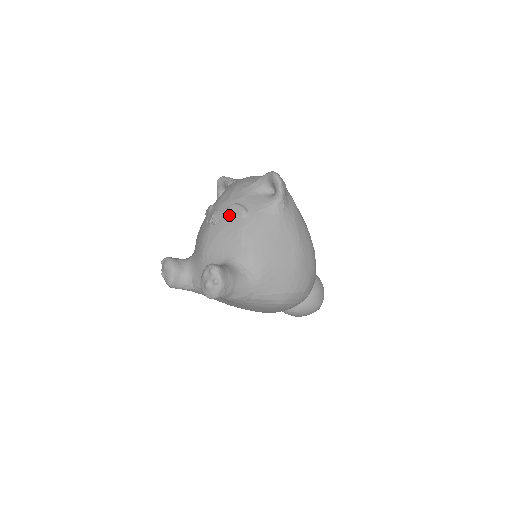
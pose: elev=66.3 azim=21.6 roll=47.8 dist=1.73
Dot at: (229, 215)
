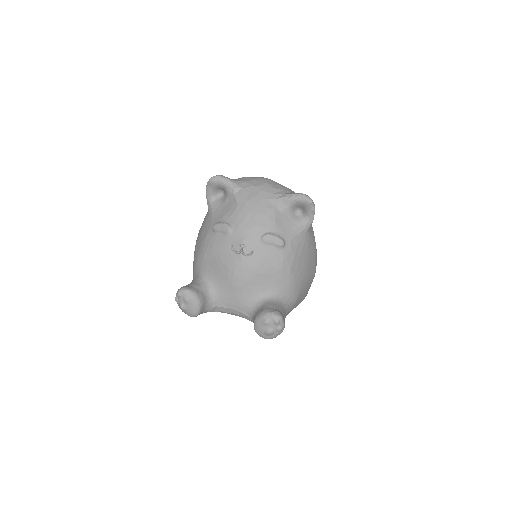
Dot at: (265, 247)
